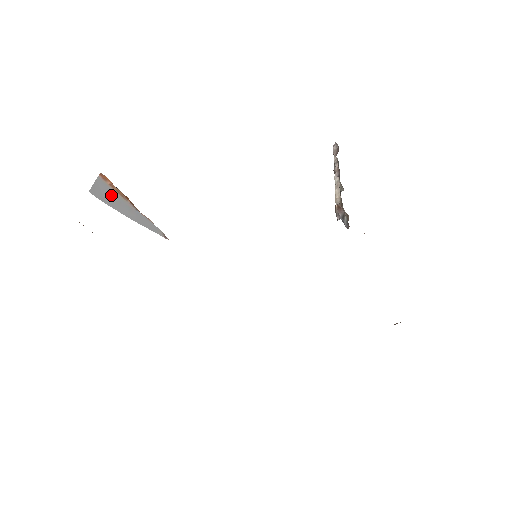
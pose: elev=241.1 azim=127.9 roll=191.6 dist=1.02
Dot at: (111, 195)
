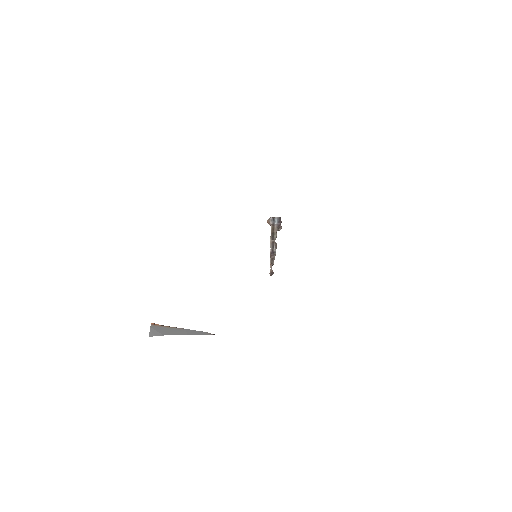
Dot at: (164, 330)
